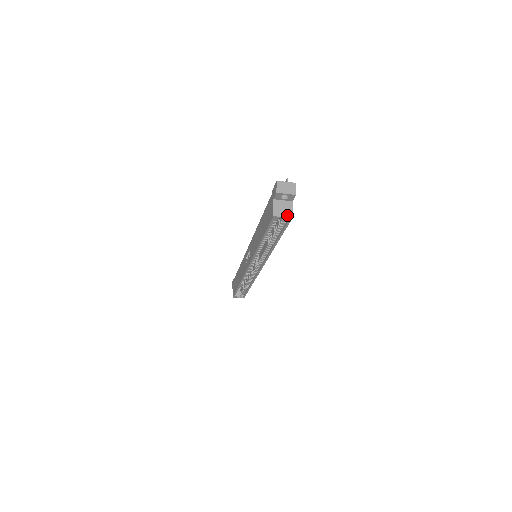
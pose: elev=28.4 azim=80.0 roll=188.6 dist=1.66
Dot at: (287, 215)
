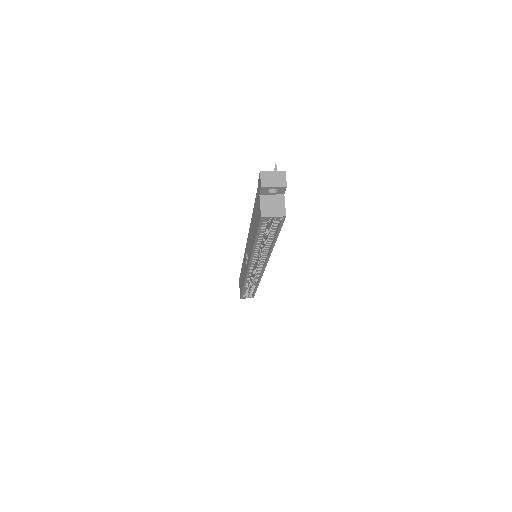
Dot at: (279, 213)
